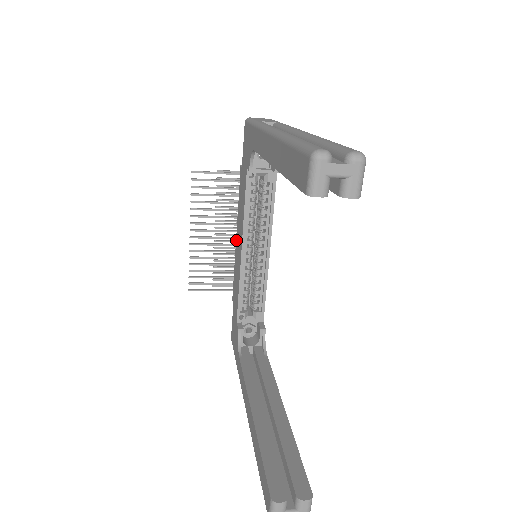
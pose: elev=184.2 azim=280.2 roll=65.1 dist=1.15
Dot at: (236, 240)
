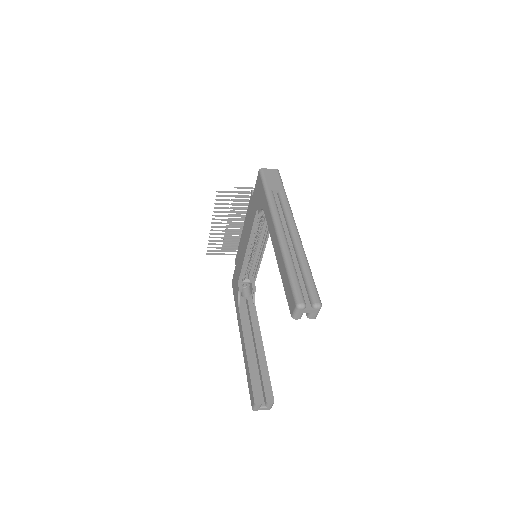
Dot at: (242, 232)
